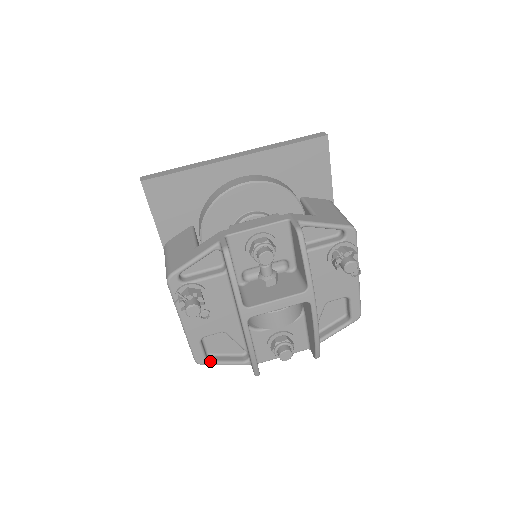
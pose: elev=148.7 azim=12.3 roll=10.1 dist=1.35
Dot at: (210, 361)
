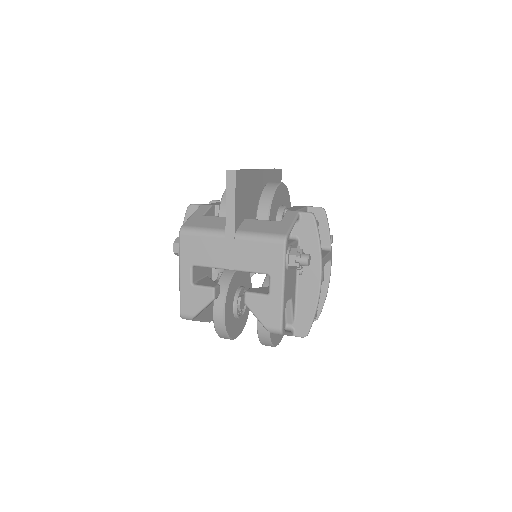
Dot at: (284, 330)
